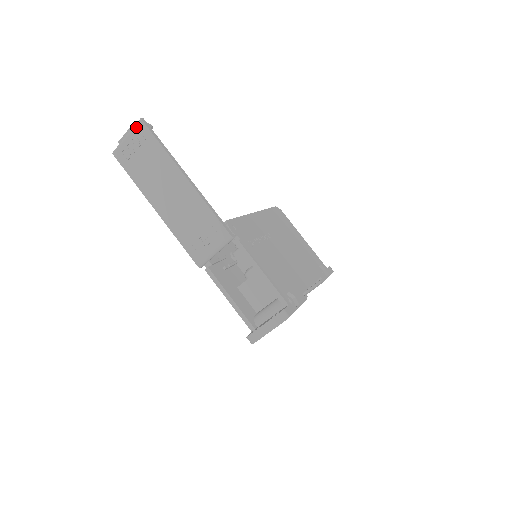
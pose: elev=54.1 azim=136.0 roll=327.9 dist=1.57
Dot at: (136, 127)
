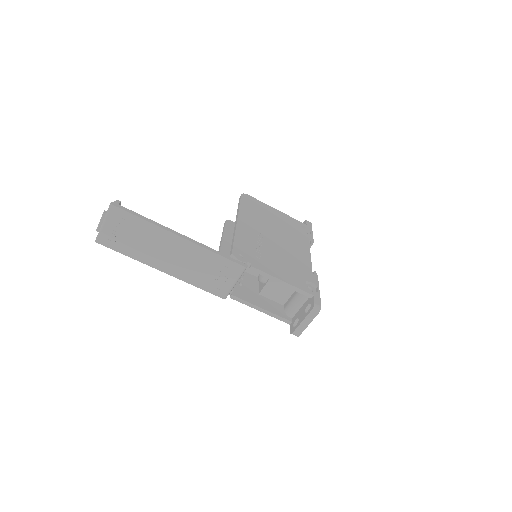
Dot at: (109, 213)
